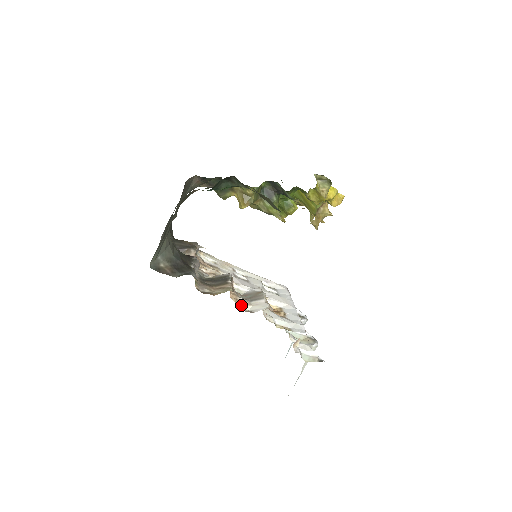
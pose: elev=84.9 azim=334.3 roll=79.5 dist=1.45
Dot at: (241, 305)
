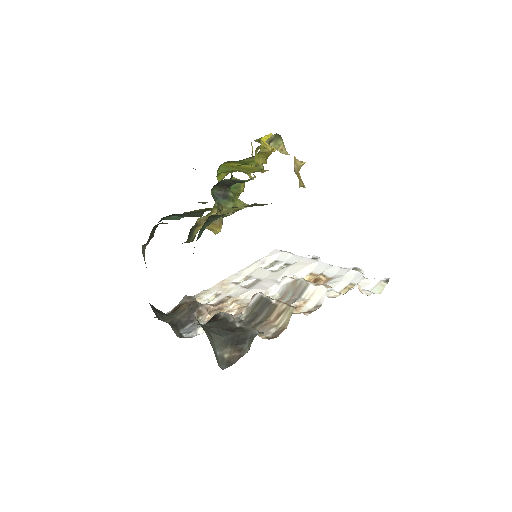
Dot at: (305, 309)
